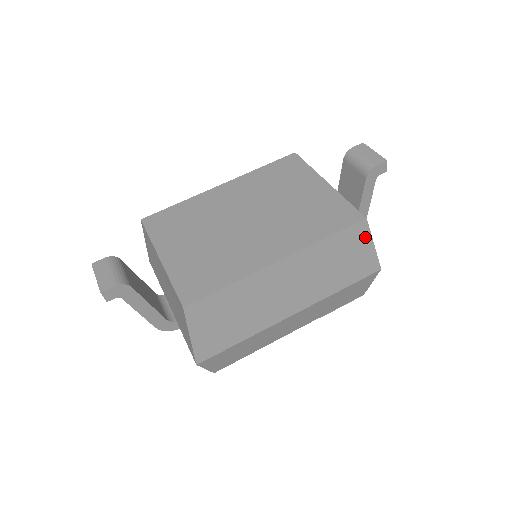
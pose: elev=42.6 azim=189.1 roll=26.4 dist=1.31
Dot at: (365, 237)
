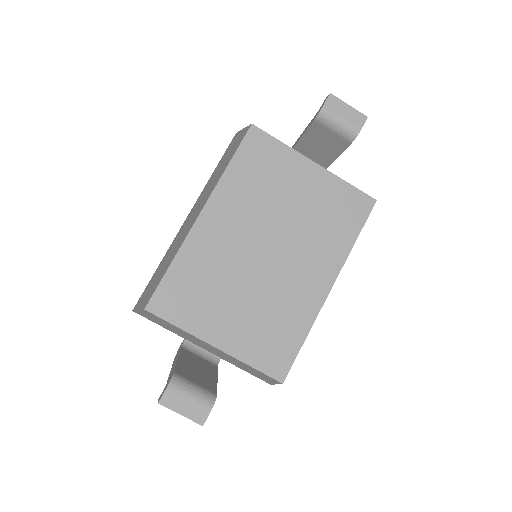
Dot at: occluded
